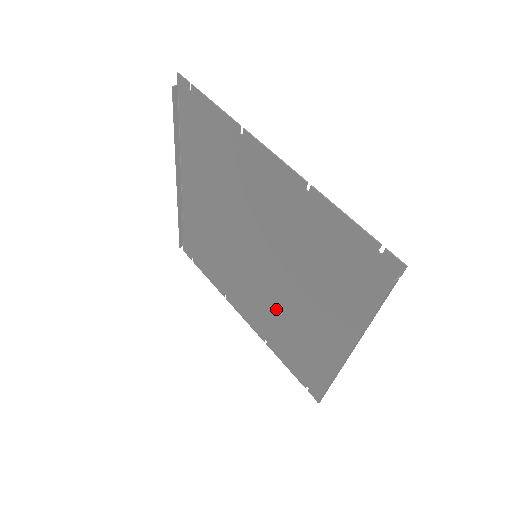
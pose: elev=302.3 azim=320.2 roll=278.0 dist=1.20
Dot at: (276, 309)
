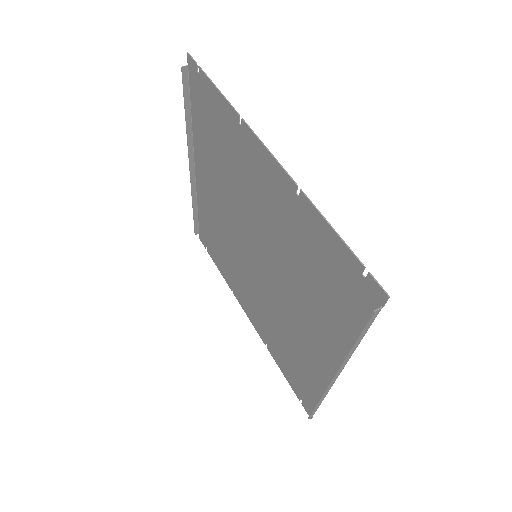
Dot at: (273, 314)
